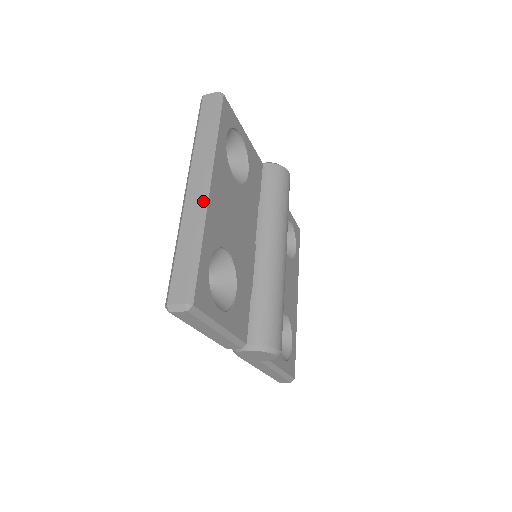
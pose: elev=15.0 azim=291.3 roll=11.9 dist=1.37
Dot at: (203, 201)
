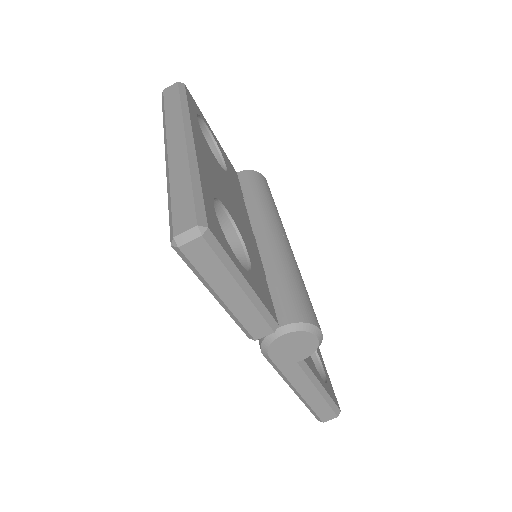
Dot at: (189, 148)
